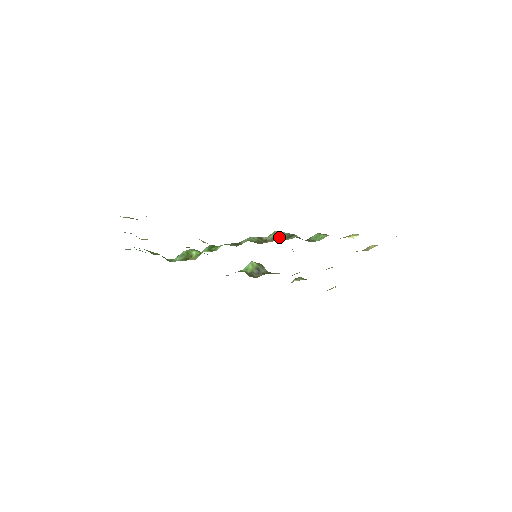
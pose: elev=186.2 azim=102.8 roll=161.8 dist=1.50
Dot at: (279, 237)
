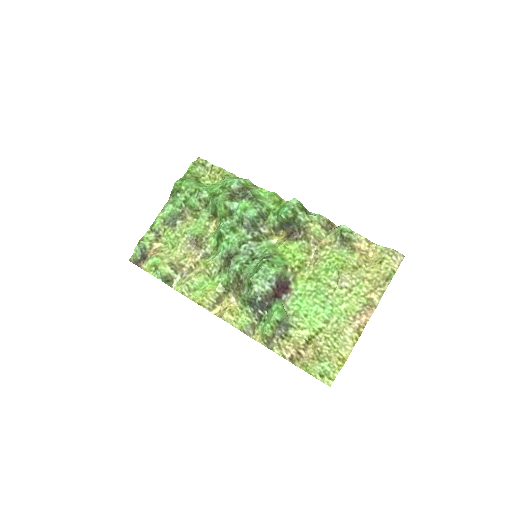
Dot at: (245, 295)
